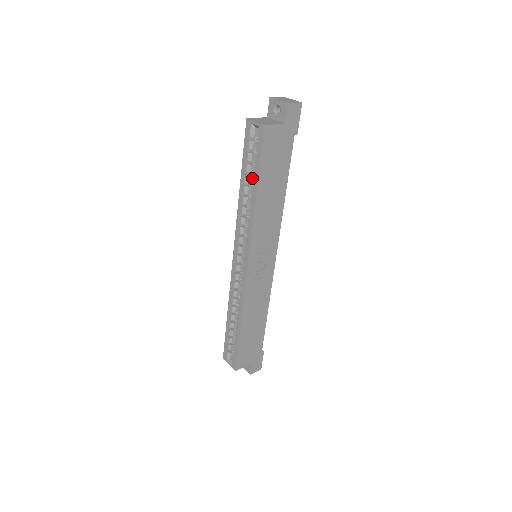
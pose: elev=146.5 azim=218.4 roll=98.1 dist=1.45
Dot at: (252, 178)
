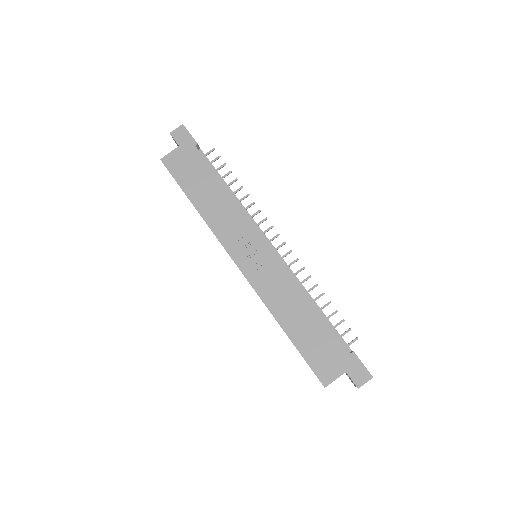
Dot at: occluded
